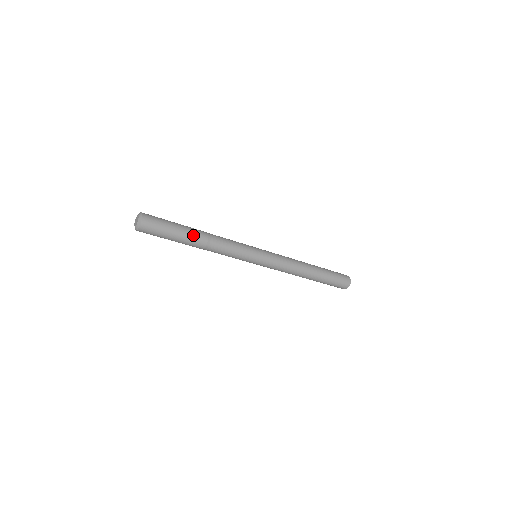
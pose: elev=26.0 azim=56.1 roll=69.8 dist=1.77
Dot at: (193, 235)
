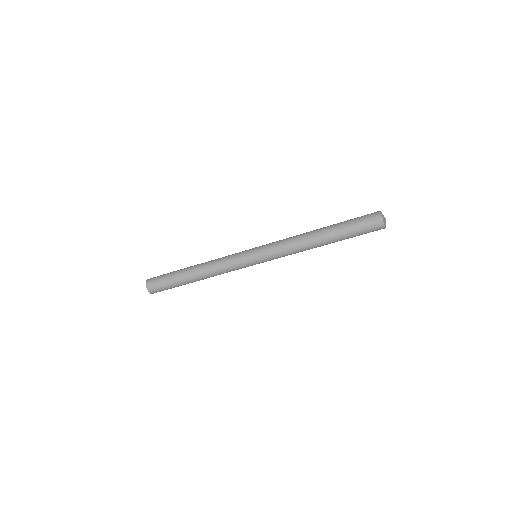
Dot at: (187, 276)
